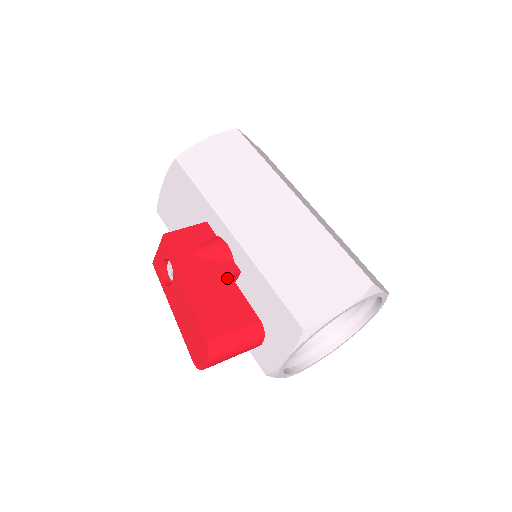
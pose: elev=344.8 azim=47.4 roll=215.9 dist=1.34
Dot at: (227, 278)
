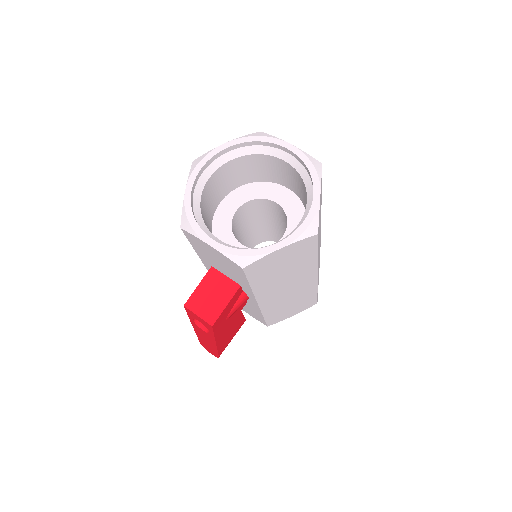
Dot at: (239, 315)
